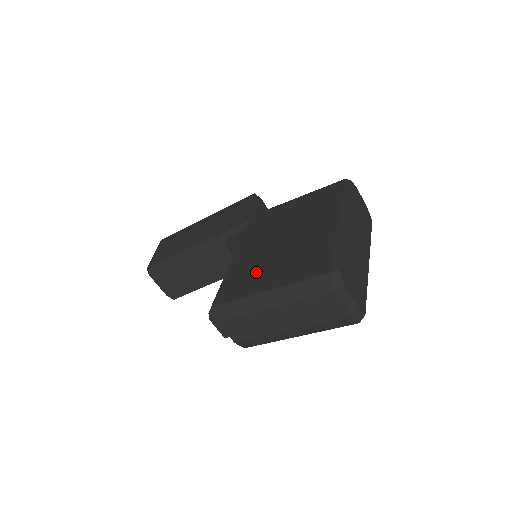
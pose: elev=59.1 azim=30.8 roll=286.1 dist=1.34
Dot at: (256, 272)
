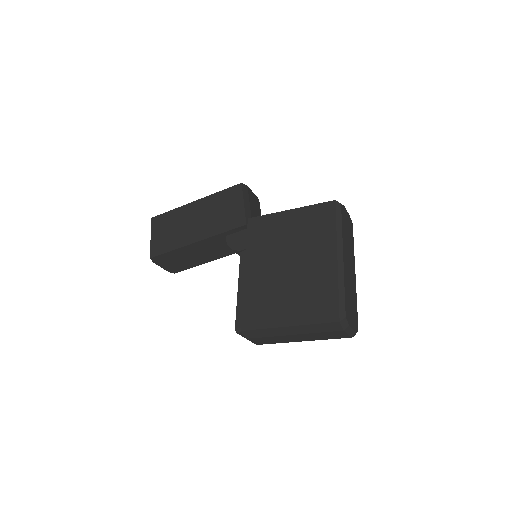
Dot at: (273, 301)
